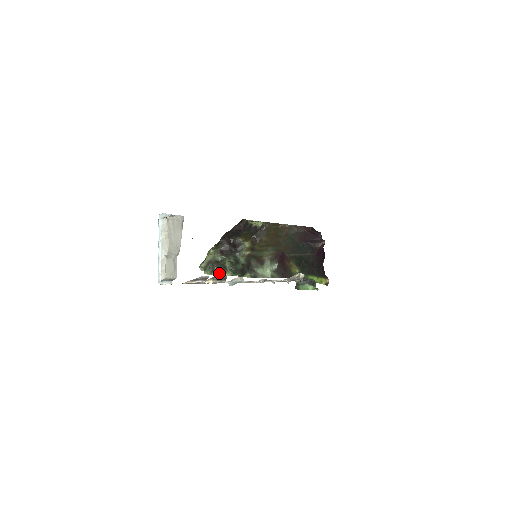
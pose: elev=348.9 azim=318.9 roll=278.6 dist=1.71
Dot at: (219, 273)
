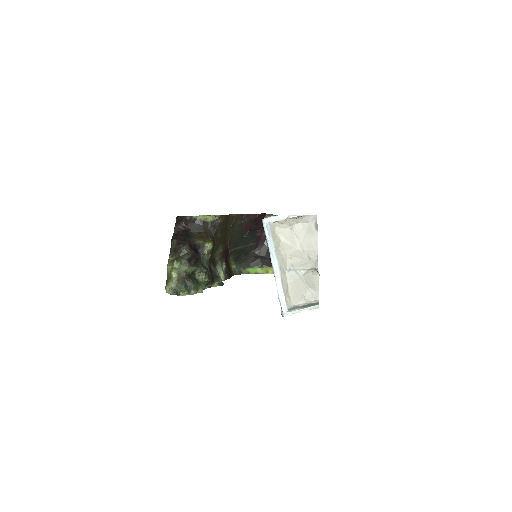
Dot at: (197, 290)
